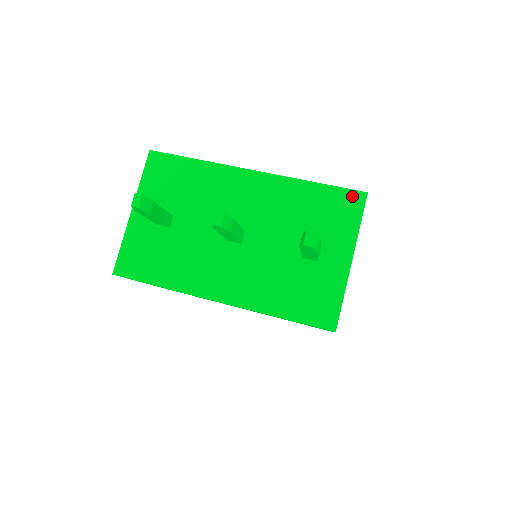
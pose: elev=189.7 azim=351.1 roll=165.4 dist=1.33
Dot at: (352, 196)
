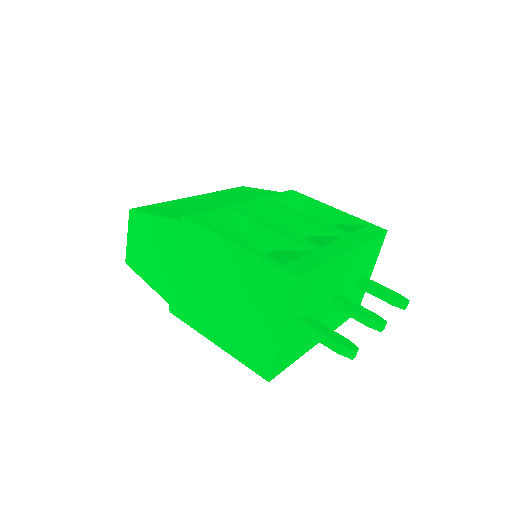
Dot at: (382, 237)
